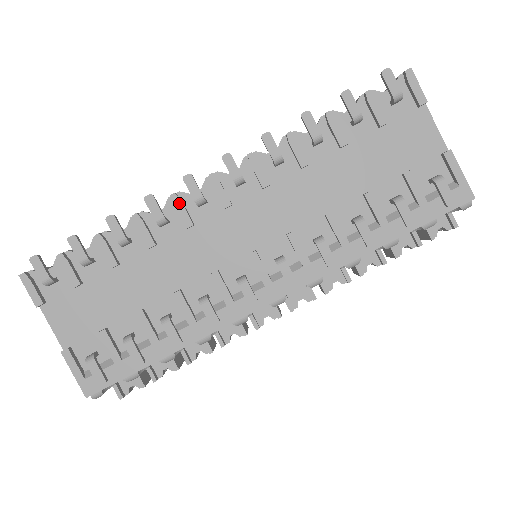
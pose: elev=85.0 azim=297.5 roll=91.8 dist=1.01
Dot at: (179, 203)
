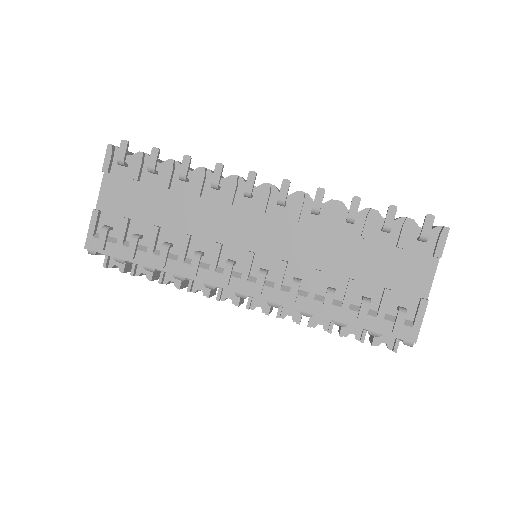
Dot at: (235, 184)
